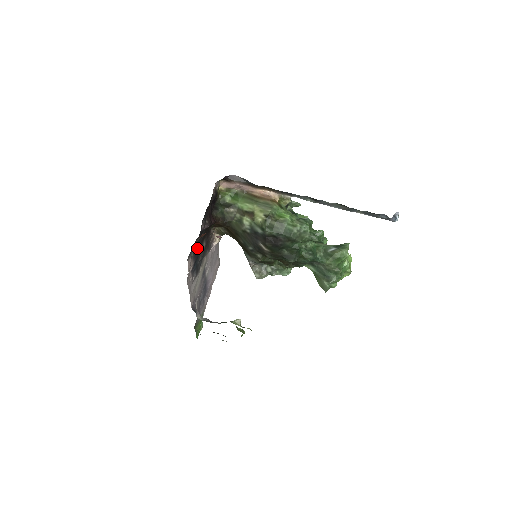
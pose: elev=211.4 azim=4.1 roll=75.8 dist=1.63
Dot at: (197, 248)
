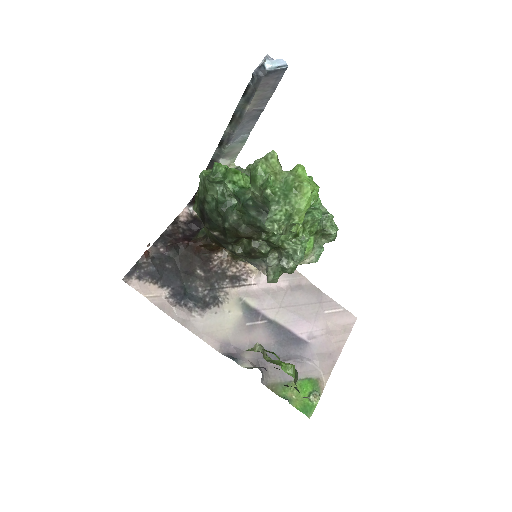
Dot at: (169, 274)
